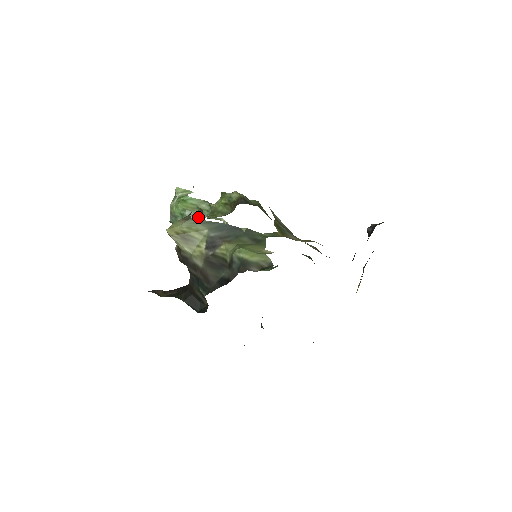
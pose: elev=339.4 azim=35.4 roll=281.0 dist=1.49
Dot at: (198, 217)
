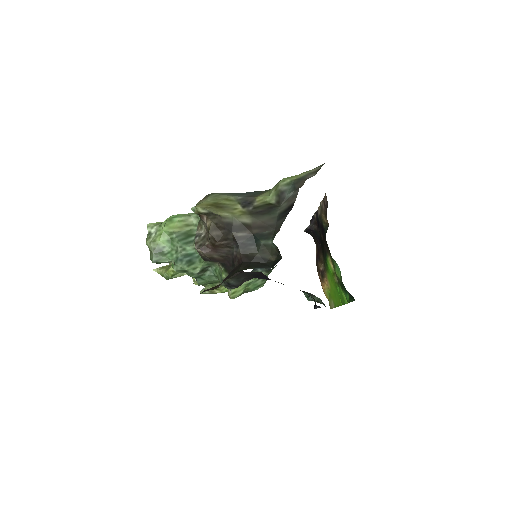
Dot at: (188, 235)
